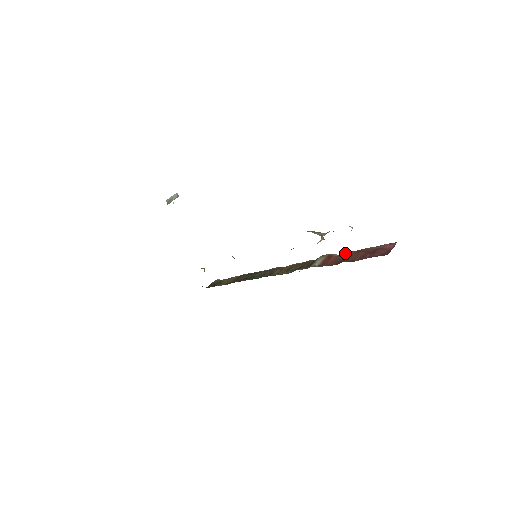
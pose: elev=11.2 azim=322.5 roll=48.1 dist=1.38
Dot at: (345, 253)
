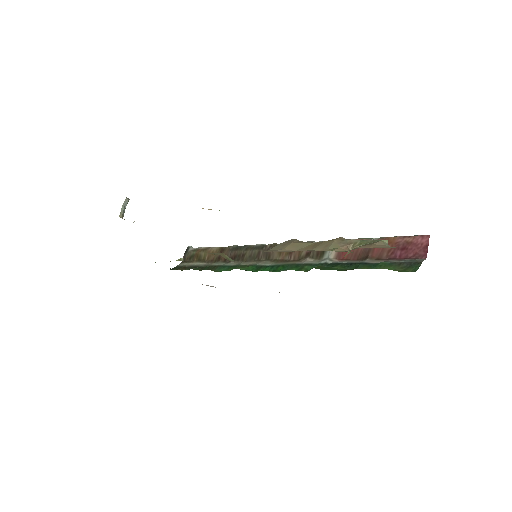
Dot at: occluded
